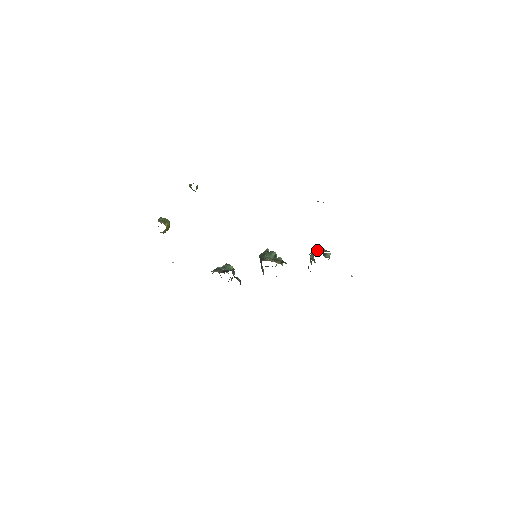
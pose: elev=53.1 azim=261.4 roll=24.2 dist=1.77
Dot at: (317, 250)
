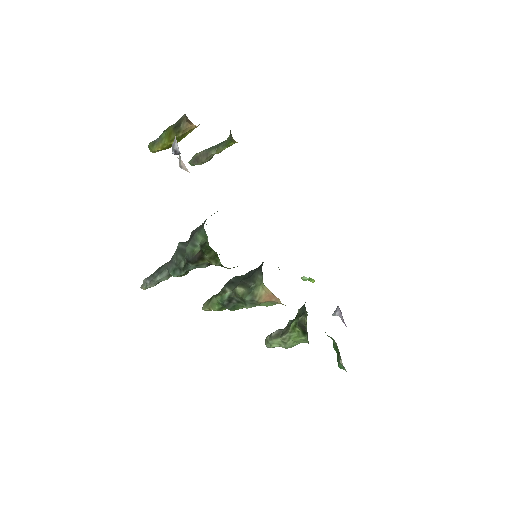
Dot at: occluded
